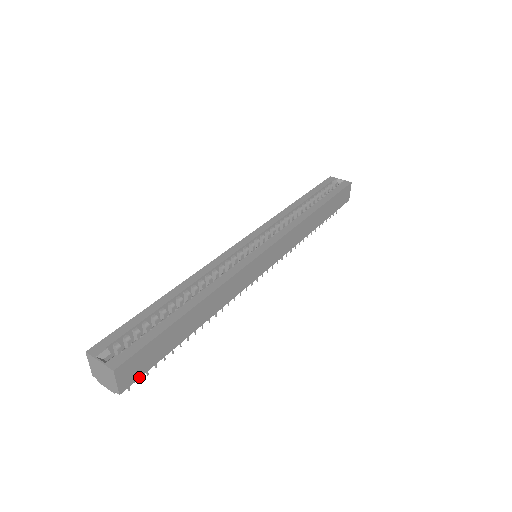
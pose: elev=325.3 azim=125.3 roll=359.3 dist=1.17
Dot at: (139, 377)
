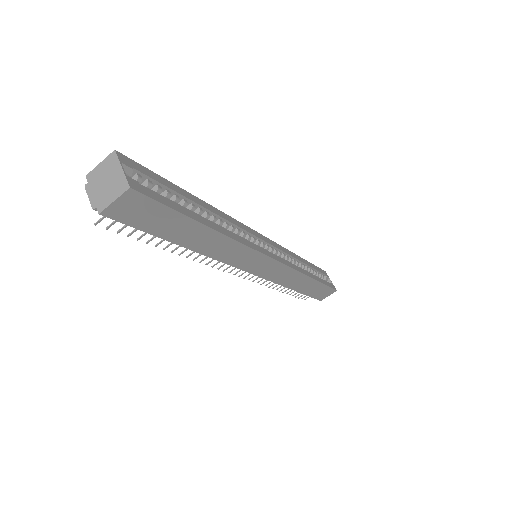
Dot at: (124, 222)
